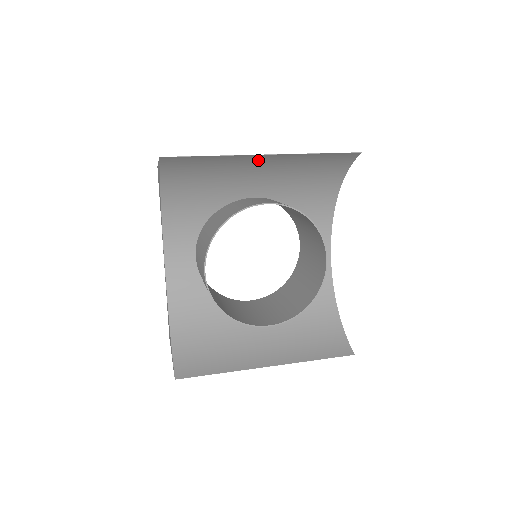
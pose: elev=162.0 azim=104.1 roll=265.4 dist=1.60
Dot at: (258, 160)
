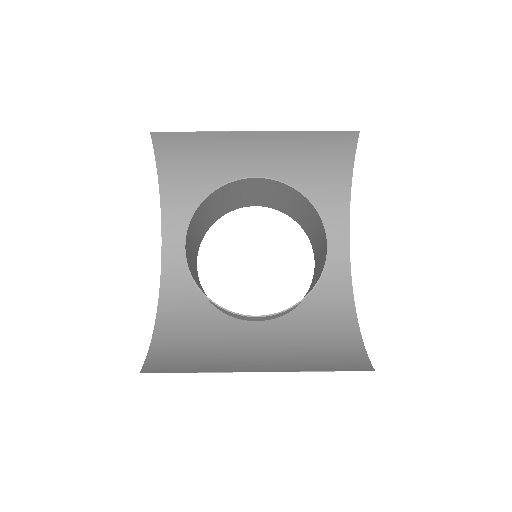
Dot at: (250, 141)
